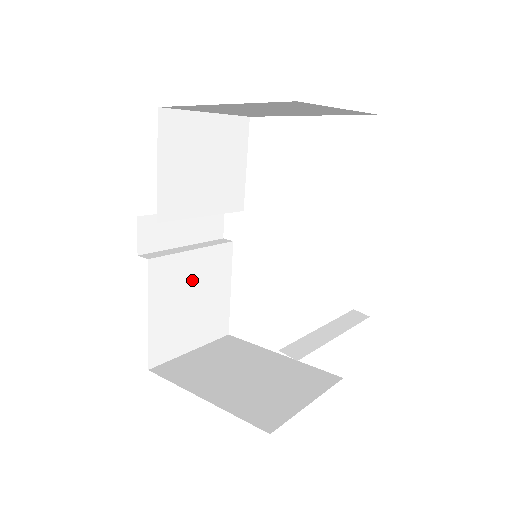
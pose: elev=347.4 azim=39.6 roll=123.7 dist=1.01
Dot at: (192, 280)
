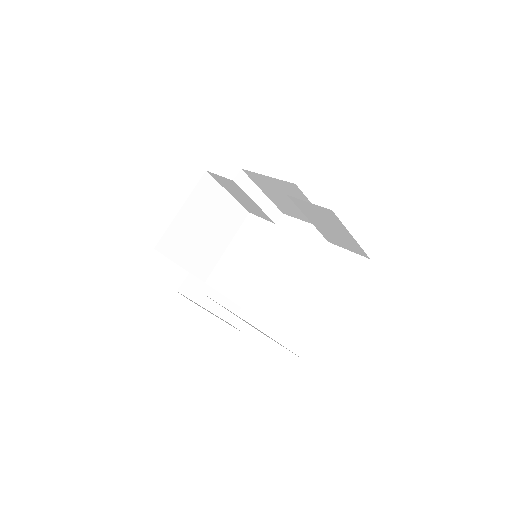
Dot at: occluded
